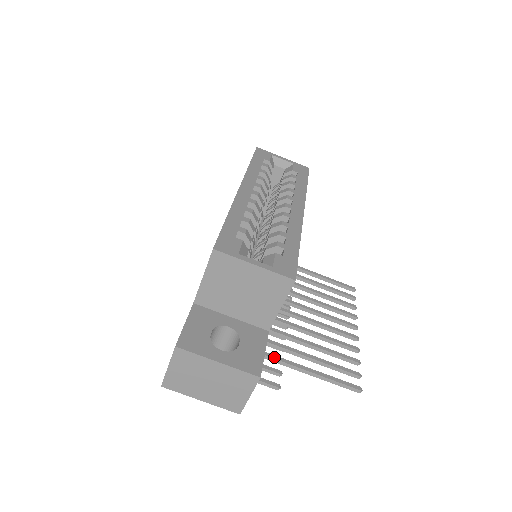
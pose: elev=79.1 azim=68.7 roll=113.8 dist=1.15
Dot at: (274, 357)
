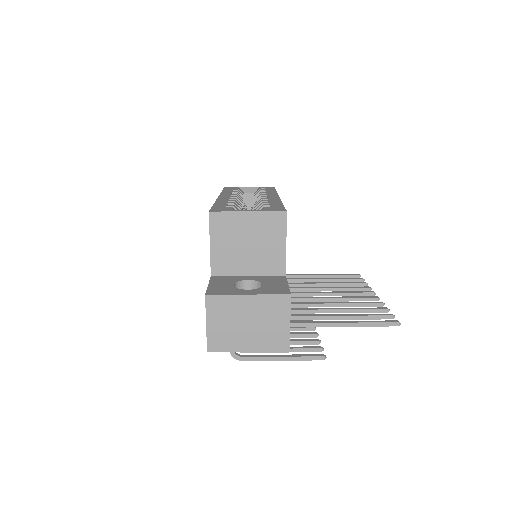
Dot at: (306, 322)
